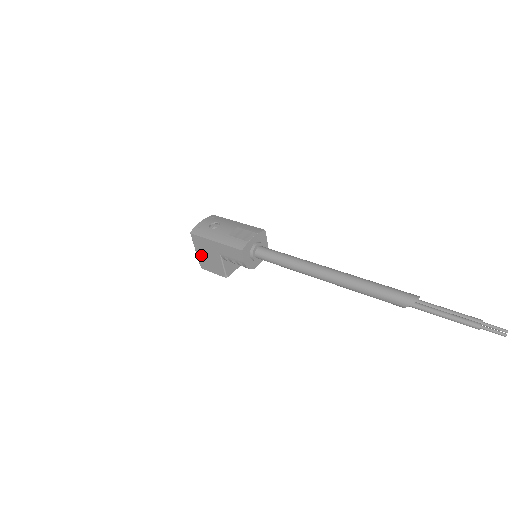
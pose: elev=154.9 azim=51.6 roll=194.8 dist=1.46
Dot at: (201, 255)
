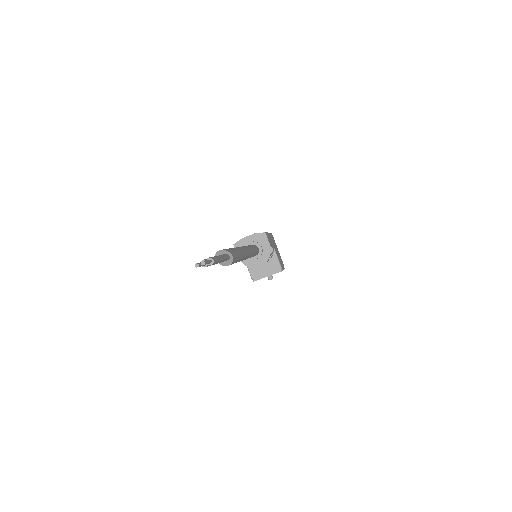
Dot at: occluded
